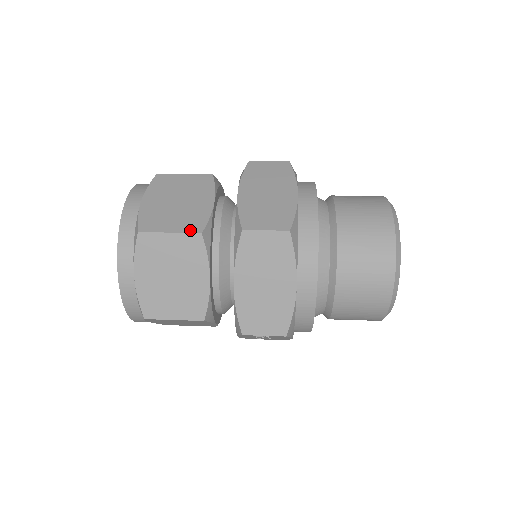
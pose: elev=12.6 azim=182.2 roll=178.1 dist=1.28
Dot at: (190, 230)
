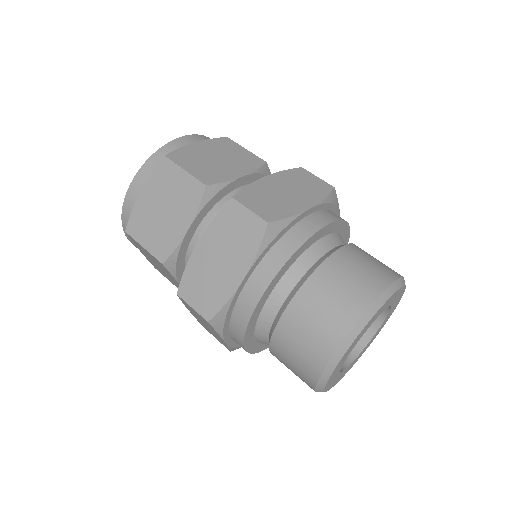
Dot at: (156, 254)
